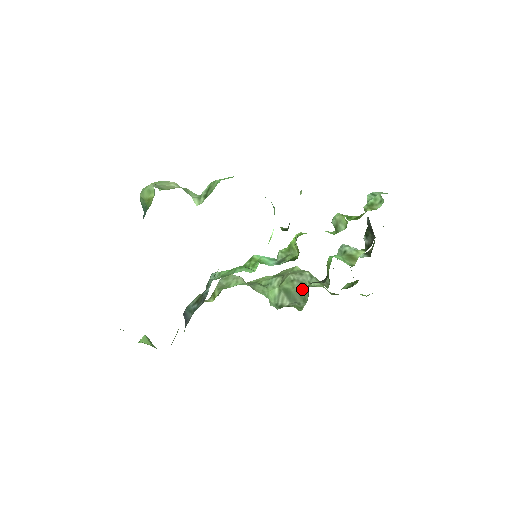
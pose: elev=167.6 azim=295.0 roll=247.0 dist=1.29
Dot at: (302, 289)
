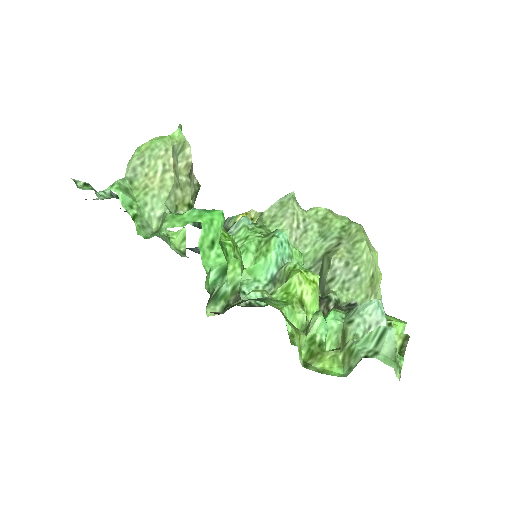
Dot at: (326, 286)
